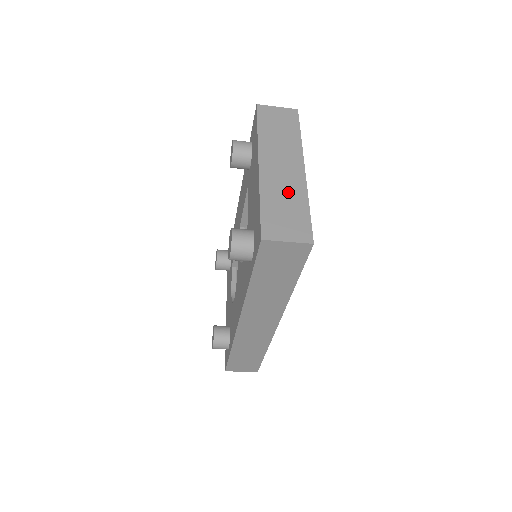
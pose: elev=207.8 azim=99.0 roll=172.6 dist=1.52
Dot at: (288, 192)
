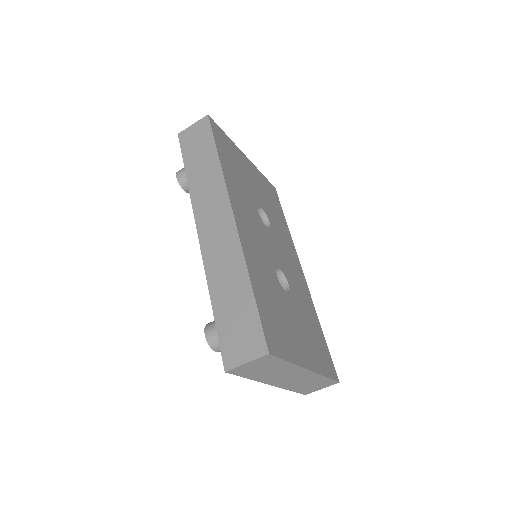
Dot at: occluded
